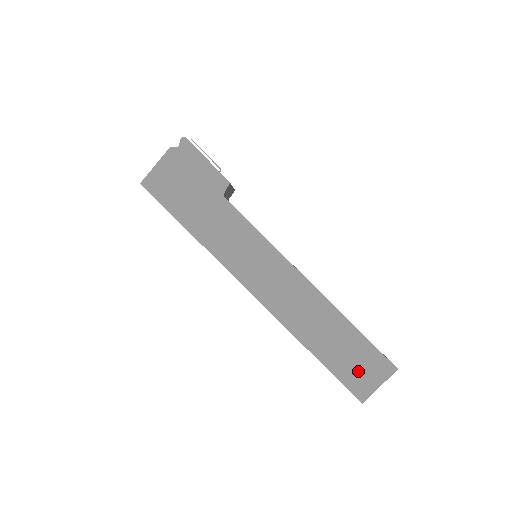
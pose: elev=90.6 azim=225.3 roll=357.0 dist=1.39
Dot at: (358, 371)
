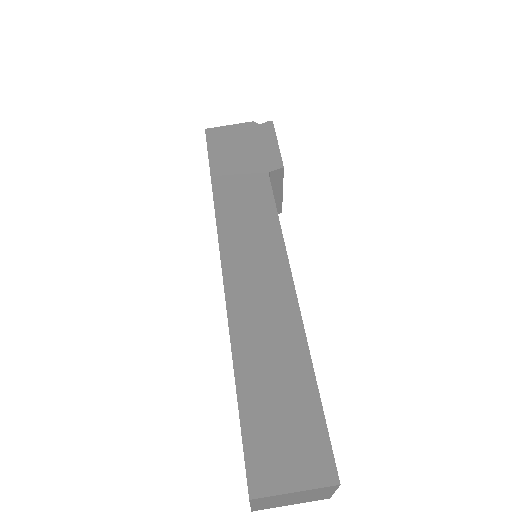
Dot at: (278, 442)
